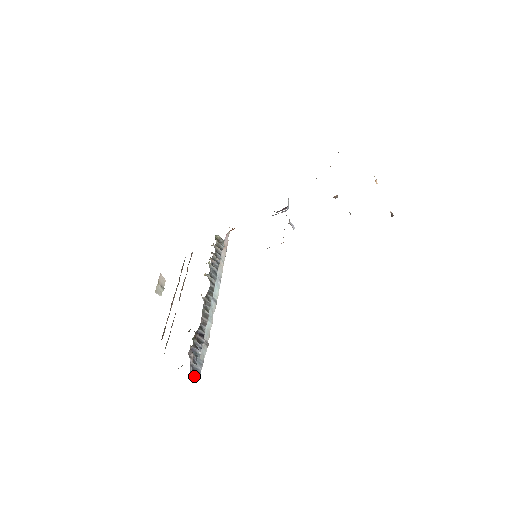
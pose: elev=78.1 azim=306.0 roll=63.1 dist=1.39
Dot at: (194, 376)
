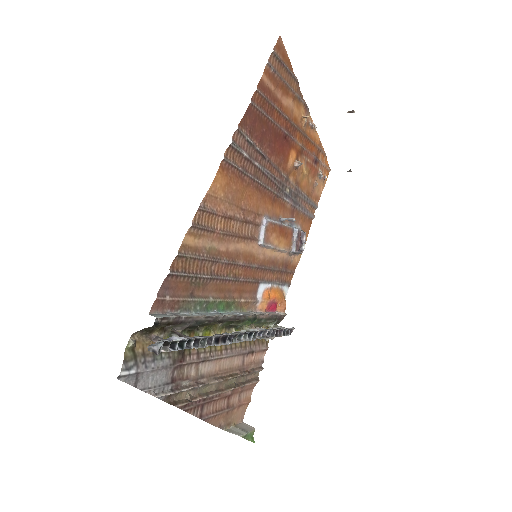
Dot at: (155, 349)
